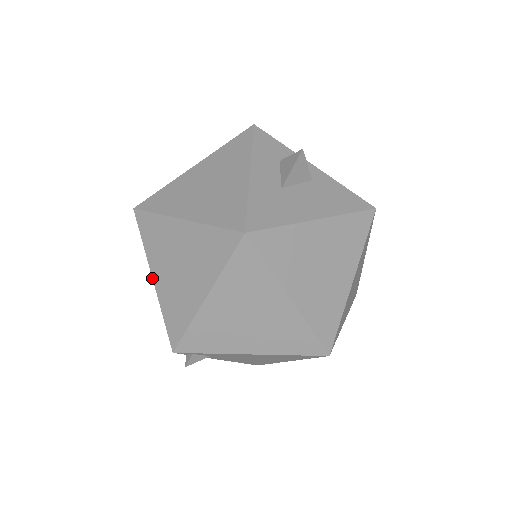
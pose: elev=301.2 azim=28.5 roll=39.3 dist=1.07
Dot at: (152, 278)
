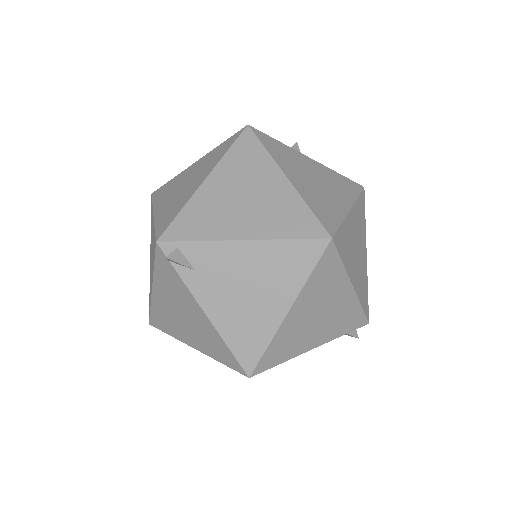
Dot at: (153, 214)
